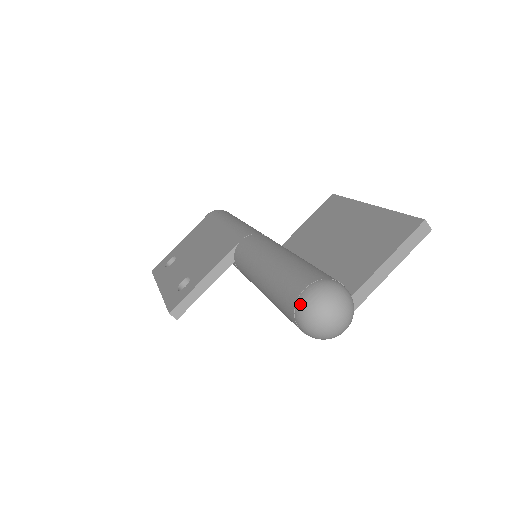
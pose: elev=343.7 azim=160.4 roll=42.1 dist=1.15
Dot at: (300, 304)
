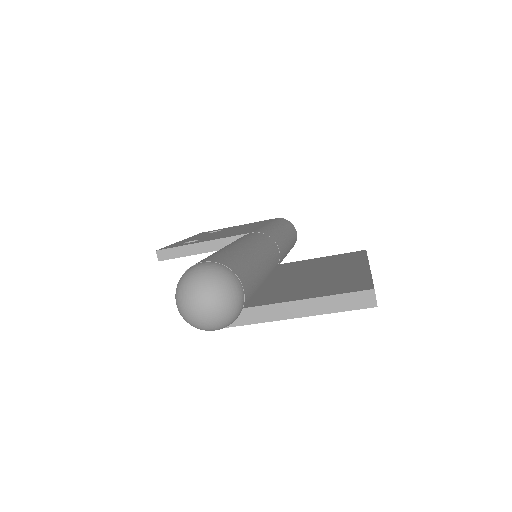
Dot at: (187, 270)
